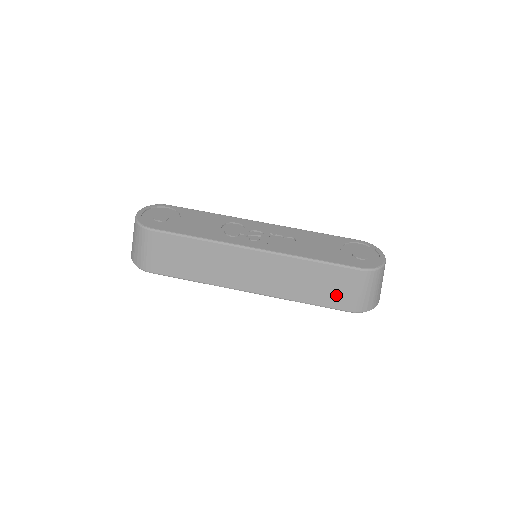
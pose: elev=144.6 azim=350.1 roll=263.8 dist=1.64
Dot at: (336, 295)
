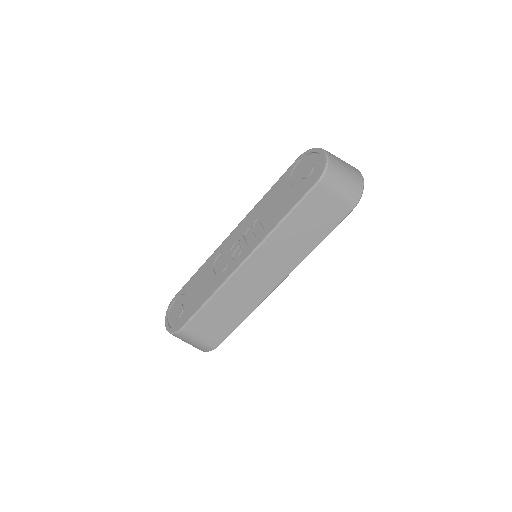
Dot at: (328, 215)
